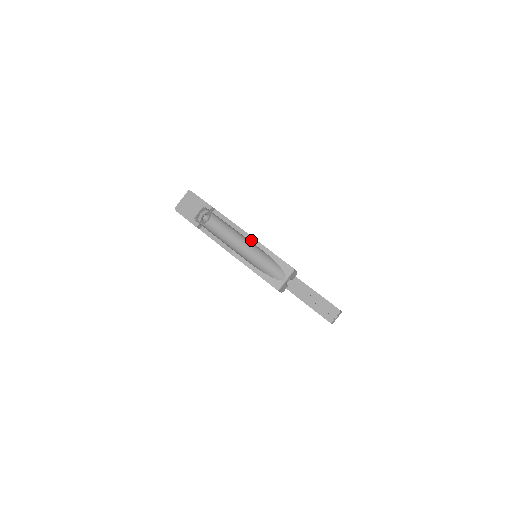
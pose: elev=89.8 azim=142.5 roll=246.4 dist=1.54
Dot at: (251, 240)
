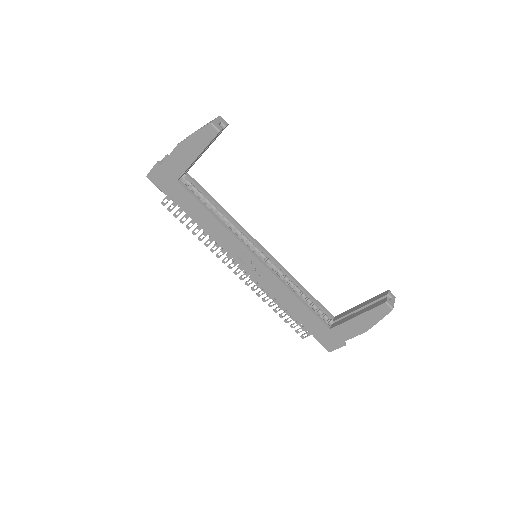
Dot at: (191, 134)
